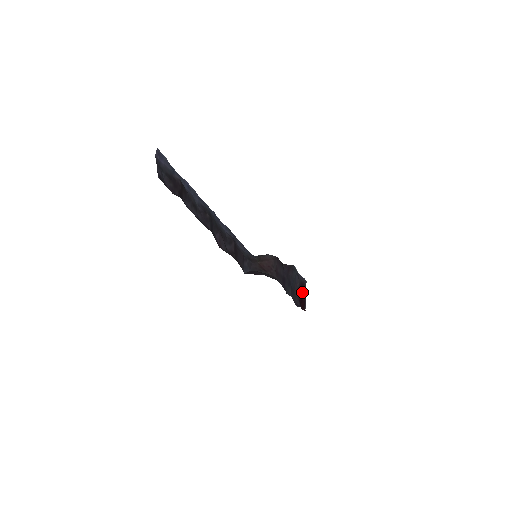
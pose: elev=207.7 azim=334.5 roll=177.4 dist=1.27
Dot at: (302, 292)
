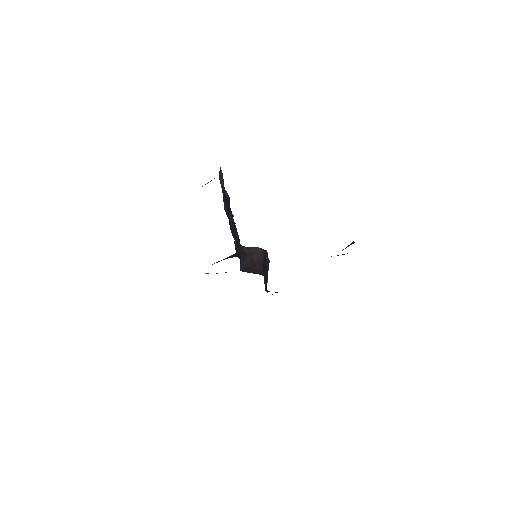
Dot at: occluded
